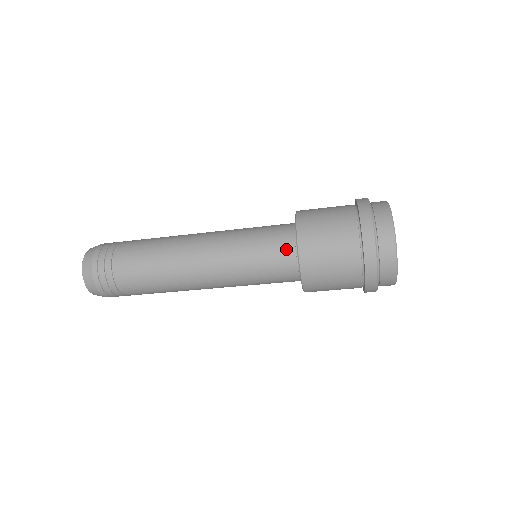
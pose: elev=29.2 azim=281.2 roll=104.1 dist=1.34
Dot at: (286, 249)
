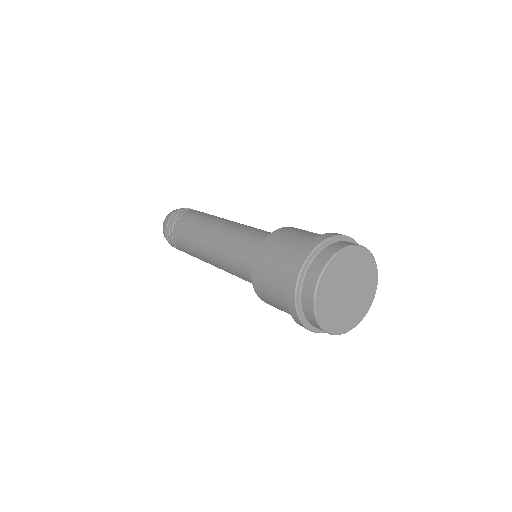
Dot at: occluded
